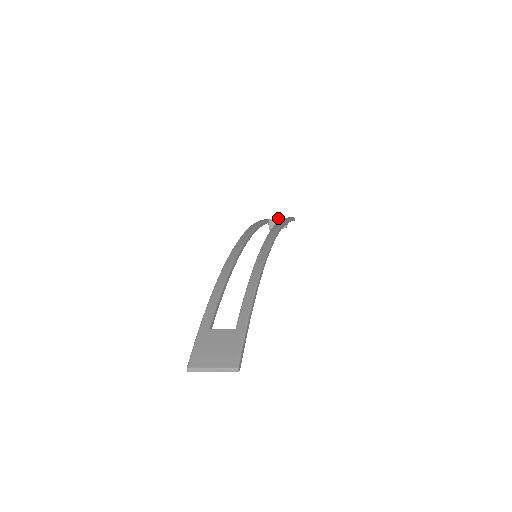
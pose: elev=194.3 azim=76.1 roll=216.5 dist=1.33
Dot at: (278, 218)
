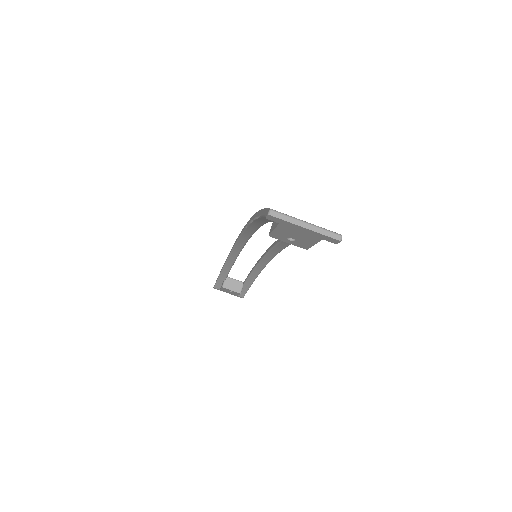
Dot at: occluded
